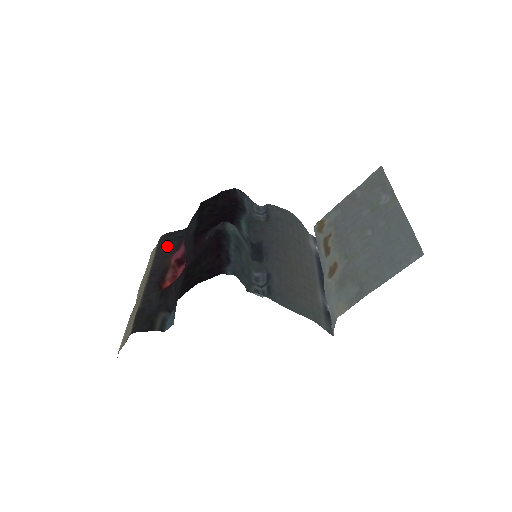
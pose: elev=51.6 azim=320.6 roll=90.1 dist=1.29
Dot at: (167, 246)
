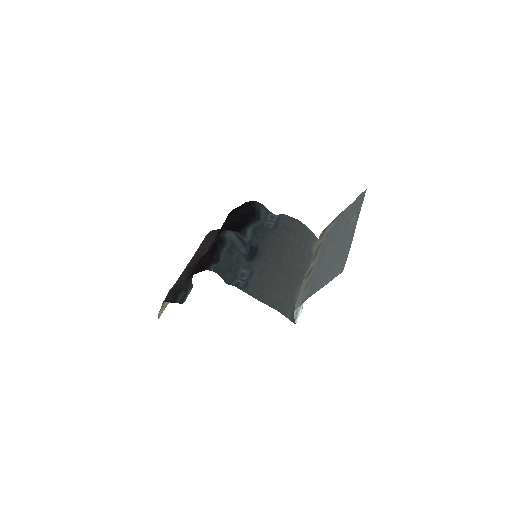
Dot at: (208, 241)
